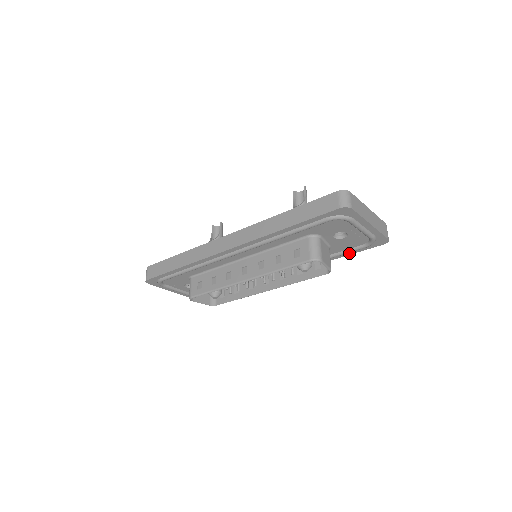
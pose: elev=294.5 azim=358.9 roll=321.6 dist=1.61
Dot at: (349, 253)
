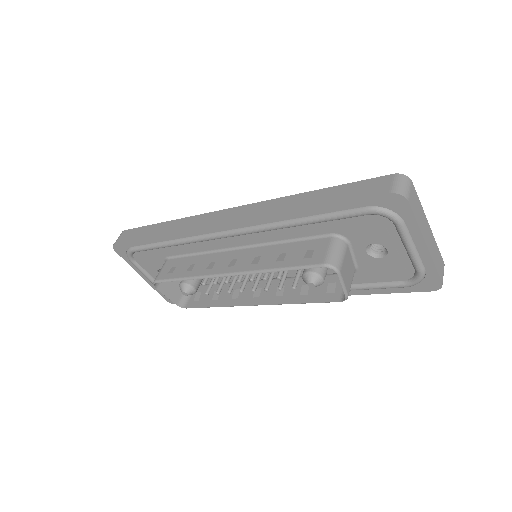
Dot at: (379, 290)
